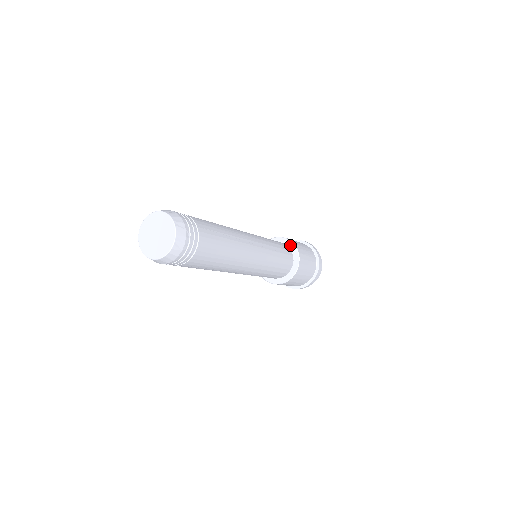
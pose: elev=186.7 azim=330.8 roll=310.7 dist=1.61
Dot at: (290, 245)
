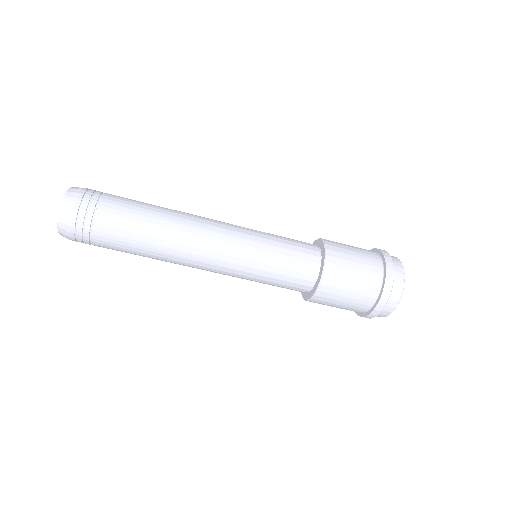
Dot at: (314, 244)
